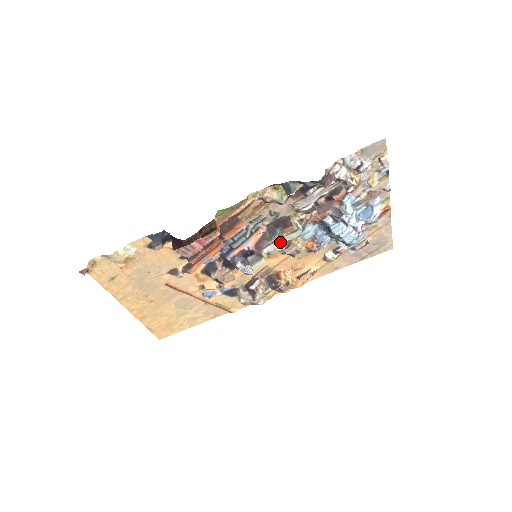
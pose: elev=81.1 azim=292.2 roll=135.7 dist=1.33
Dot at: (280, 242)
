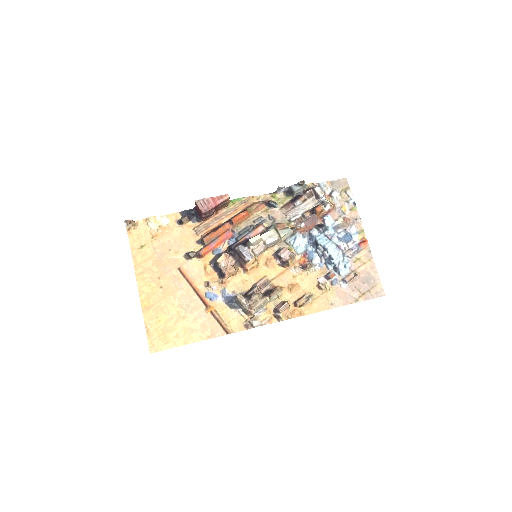
Dot at: (274, 232)
